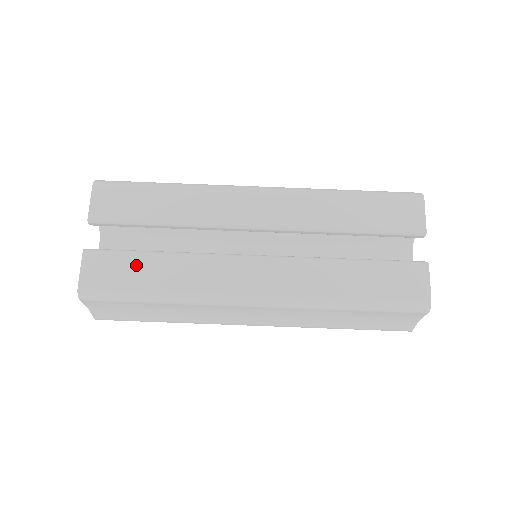
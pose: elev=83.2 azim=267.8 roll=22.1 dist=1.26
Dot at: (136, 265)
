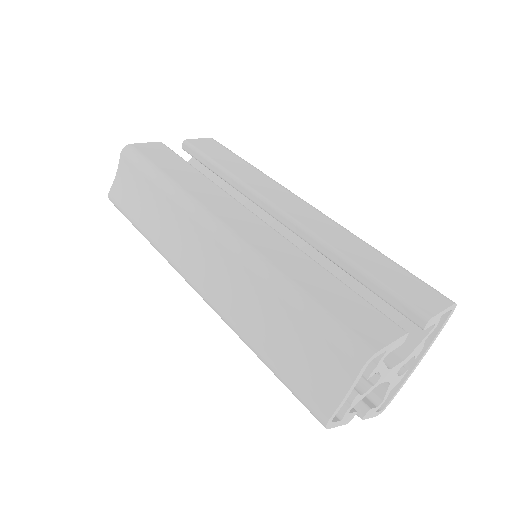
Dot at: (176, 162)
